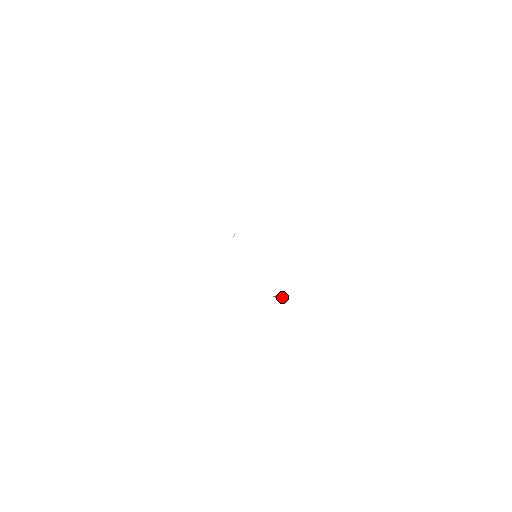
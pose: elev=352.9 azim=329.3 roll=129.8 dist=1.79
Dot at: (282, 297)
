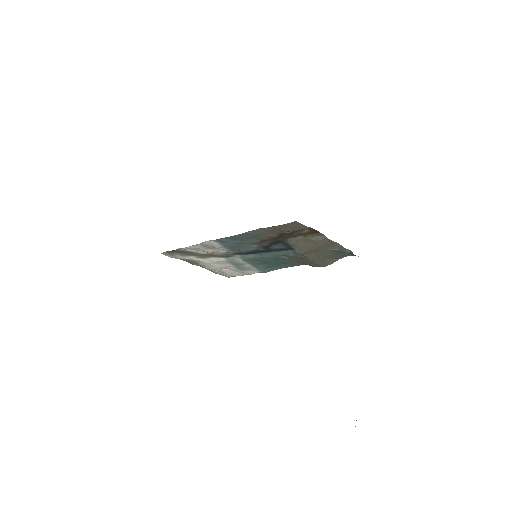
Dot at: (302, 228)
